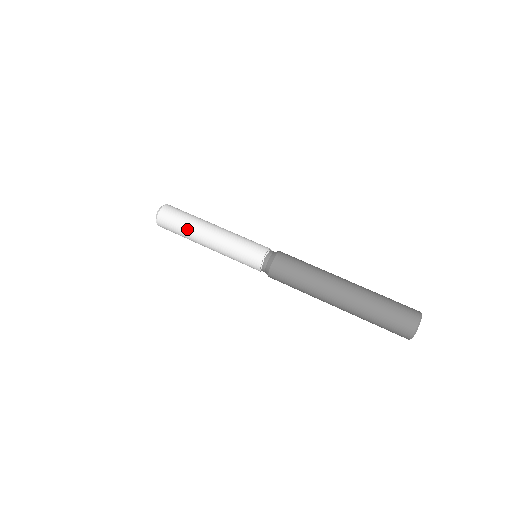
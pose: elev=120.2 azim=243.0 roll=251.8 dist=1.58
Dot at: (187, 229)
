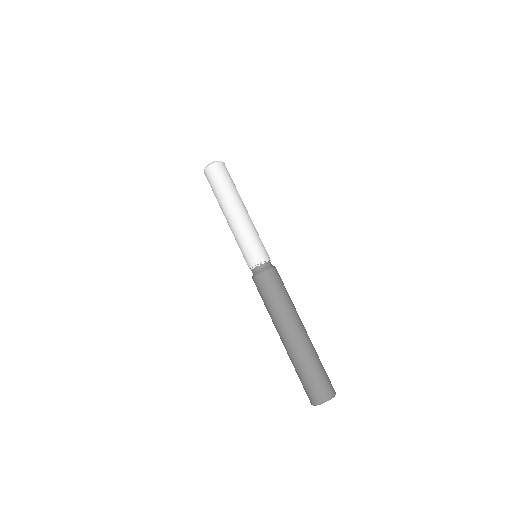
Dot at: (217, 200)
